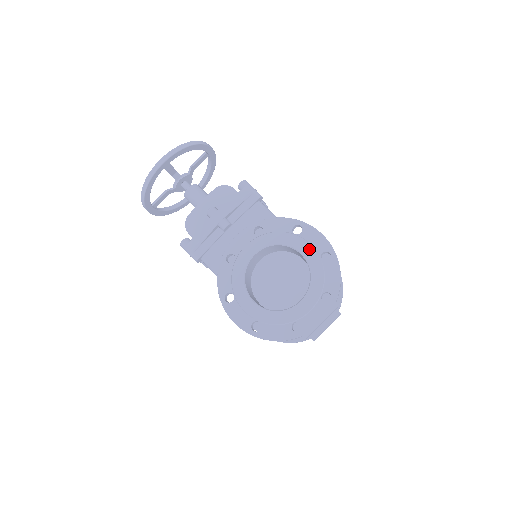
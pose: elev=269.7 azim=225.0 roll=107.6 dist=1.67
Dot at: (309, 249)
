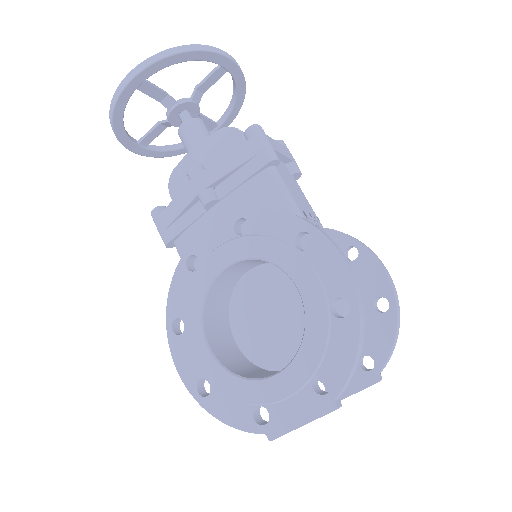
Dot at: (313, 285)
